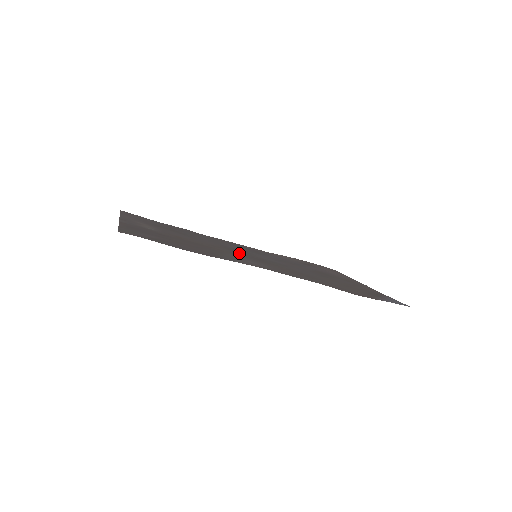
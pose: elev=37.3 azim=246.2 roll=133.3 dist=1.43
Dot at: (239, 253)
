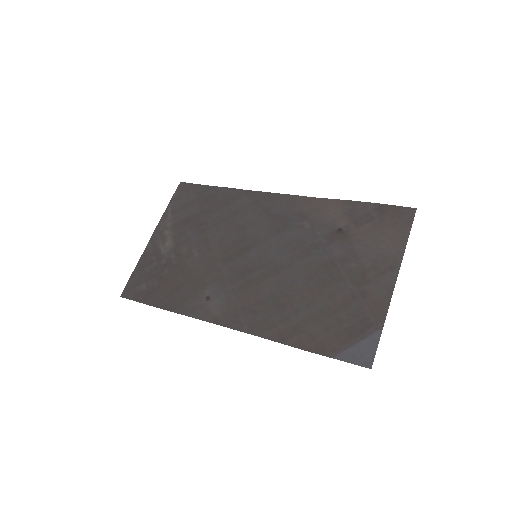
Dot at: (231, 265)
